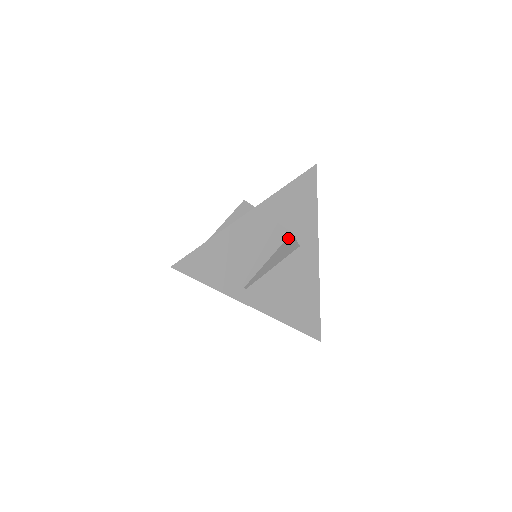
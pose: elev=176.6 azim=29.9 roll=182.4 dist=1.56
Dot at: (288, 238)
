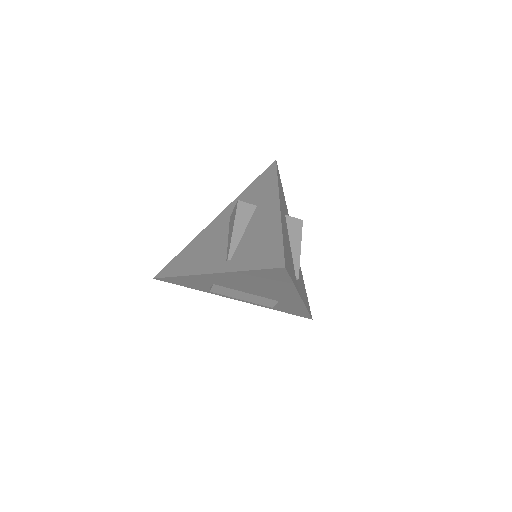
Dot at: (301, 226)
